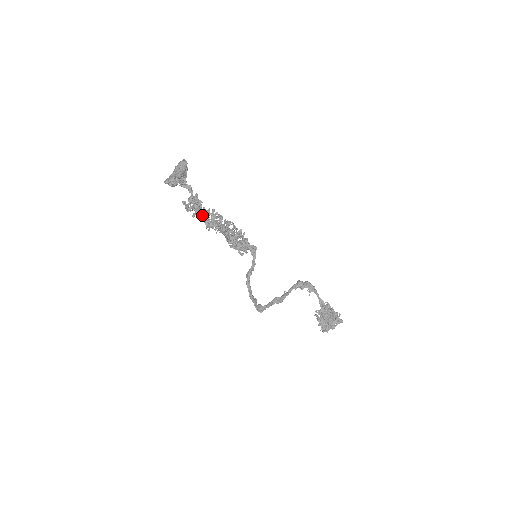
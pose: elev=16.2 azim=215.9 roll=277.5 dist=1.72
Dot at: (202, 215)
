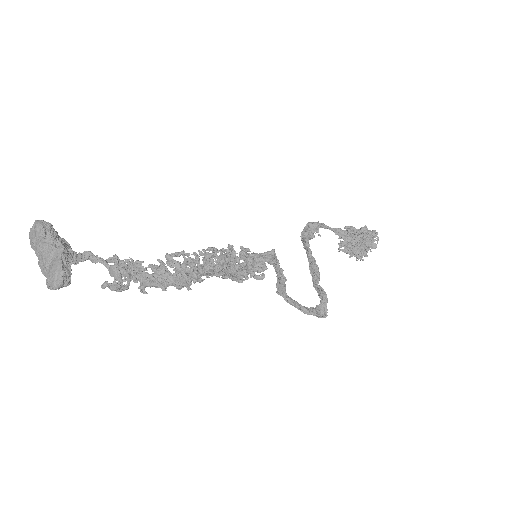
Dot at: (161, 280)
